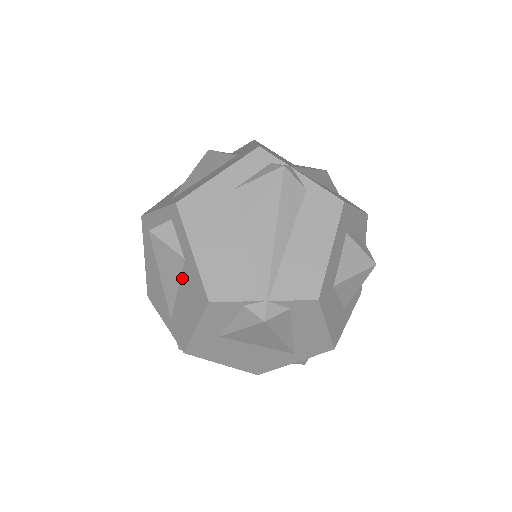
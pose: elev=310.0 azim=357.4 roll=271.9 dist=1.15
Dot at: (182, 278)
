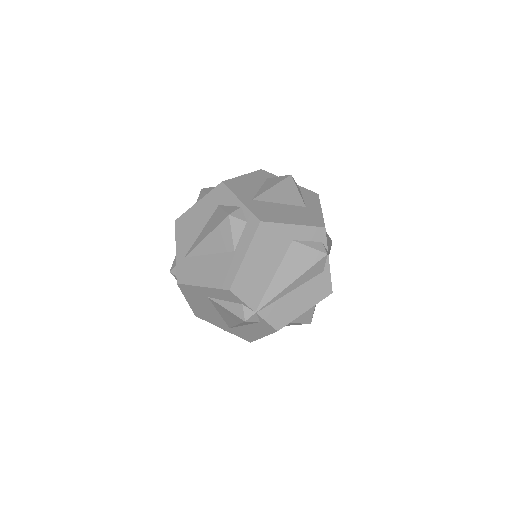
Dot at: (221, 255)
